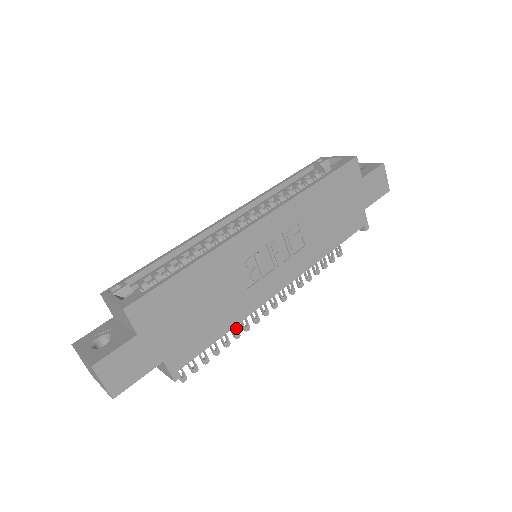
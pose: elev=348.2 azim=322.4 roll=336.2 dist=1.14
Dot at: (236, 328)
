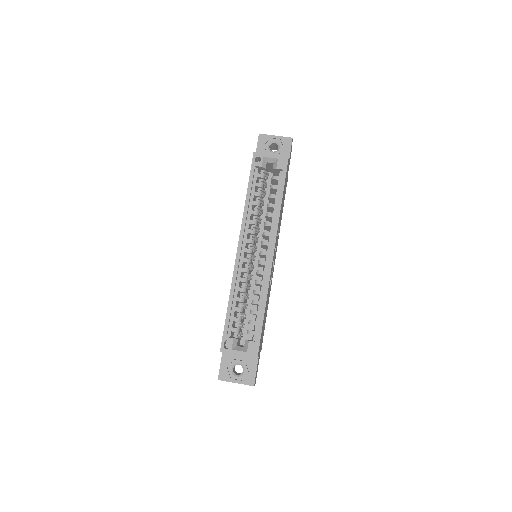
Dot at: occluded
